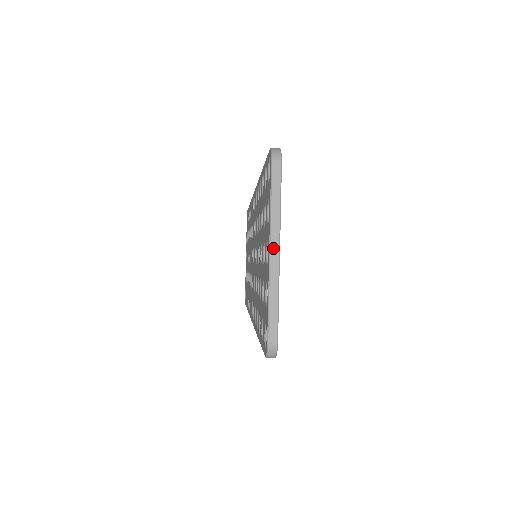
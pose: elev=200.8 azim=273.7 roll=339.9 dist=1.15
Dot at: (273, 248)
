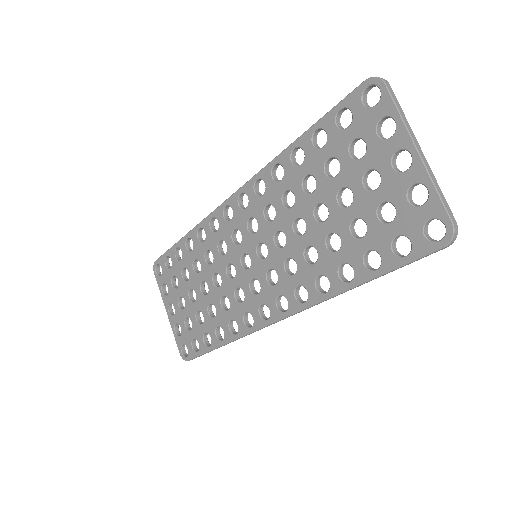
Dot at: (418, 147)
